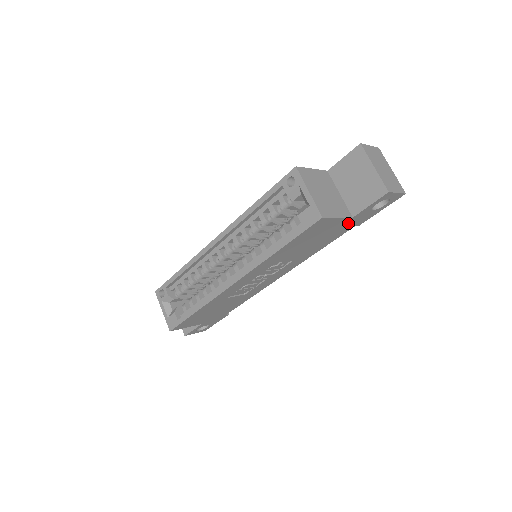
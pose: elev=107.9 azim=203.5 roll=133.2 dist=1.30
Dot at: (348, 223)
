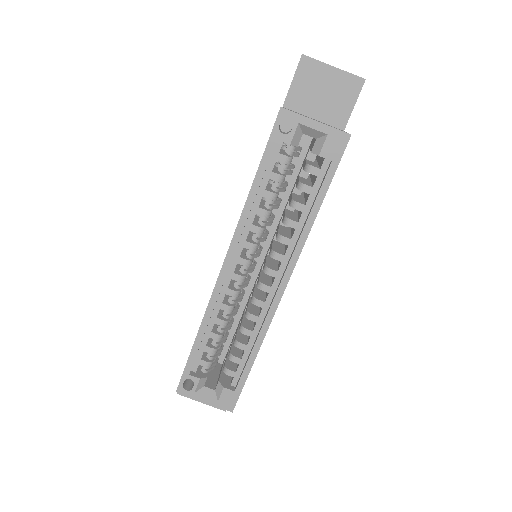
Dot at: occluded
